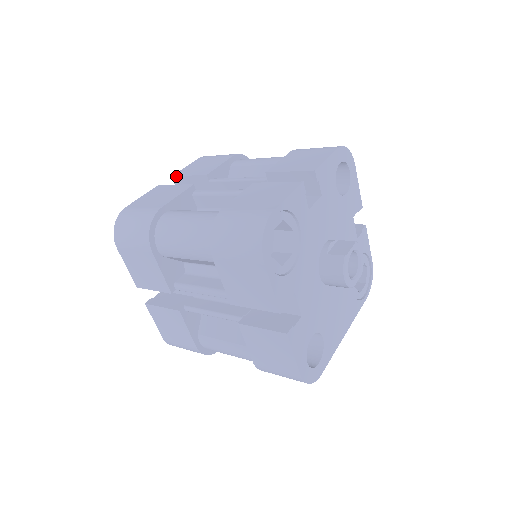
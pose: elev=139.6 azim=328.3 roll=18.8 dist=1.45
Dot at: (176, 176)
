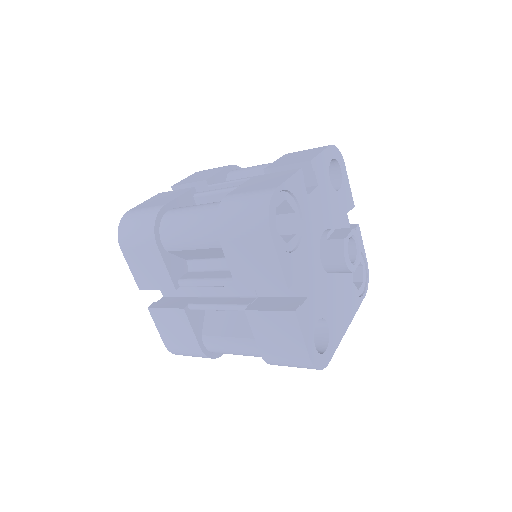
Dot at: (176, 185)
